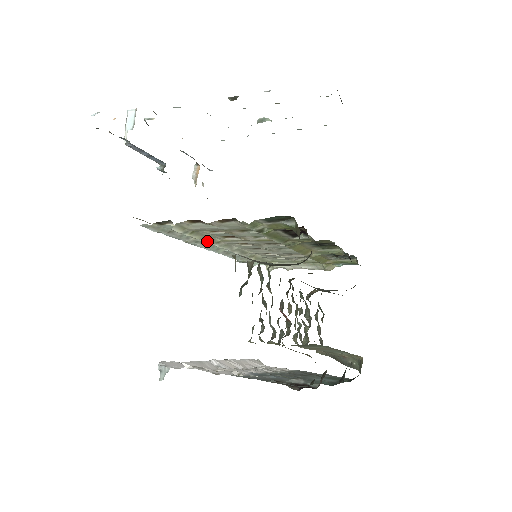
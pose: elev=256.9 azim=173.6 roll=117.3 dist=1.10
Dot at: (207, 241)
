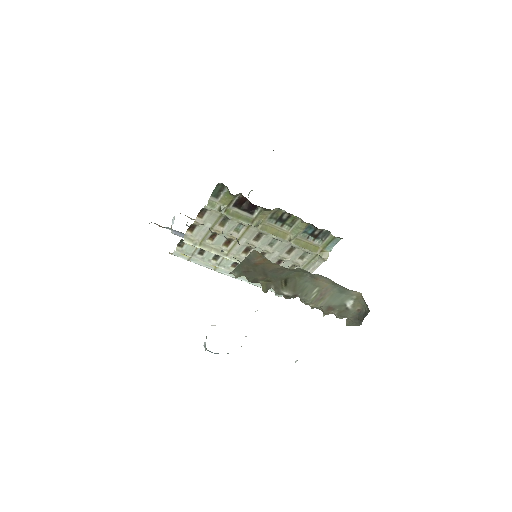
Dot at: (217, 253)
